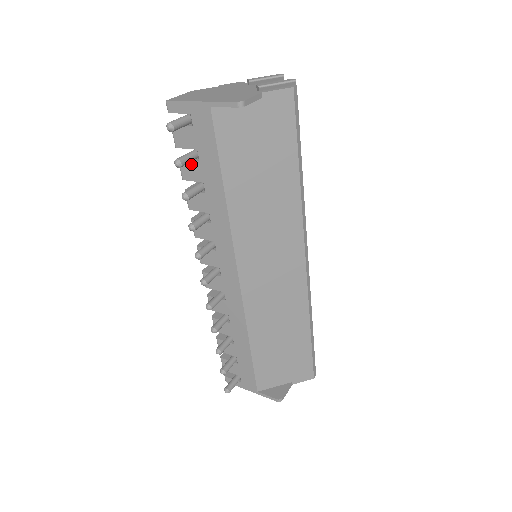
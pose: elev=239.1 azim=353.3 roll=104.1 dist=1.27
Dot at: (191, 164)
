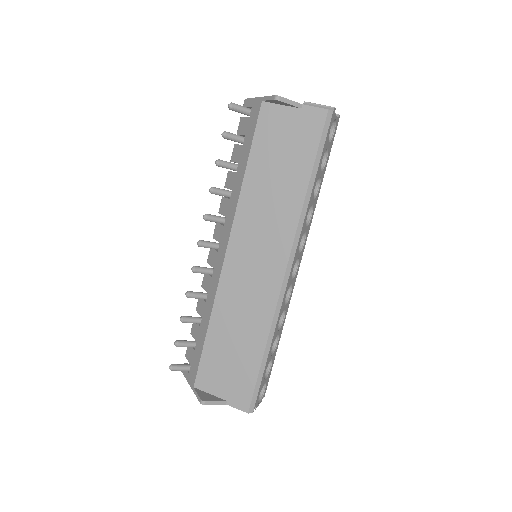
Dot at: (238, 148)
